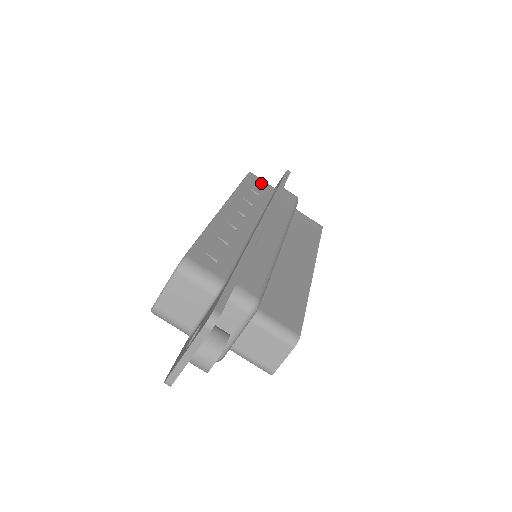
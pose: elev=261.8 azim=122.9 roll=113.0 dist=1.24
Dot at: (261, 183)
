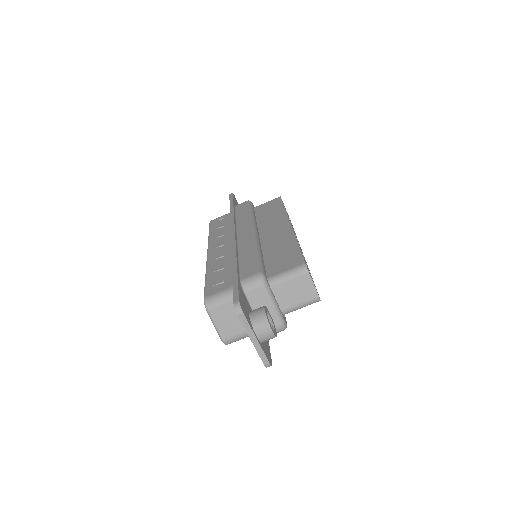
Dot at: (221, 219)
